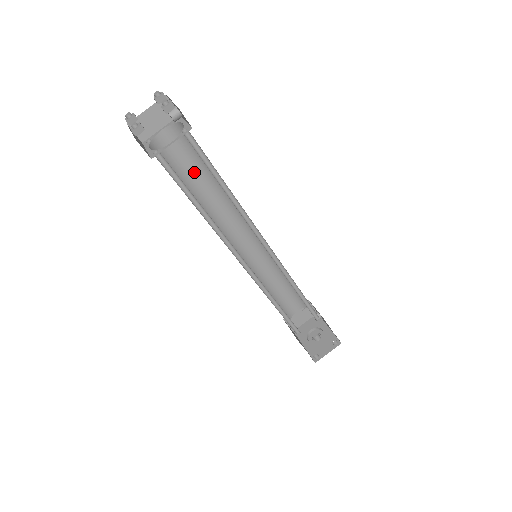
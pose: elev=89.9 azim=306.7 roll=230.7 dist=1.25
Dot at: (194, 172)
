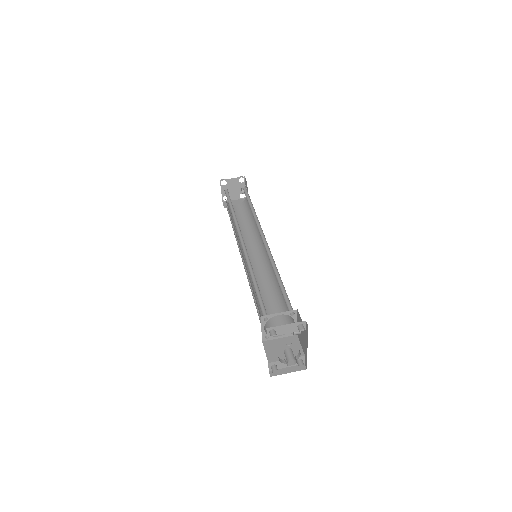
Dot at: (242, 221)
